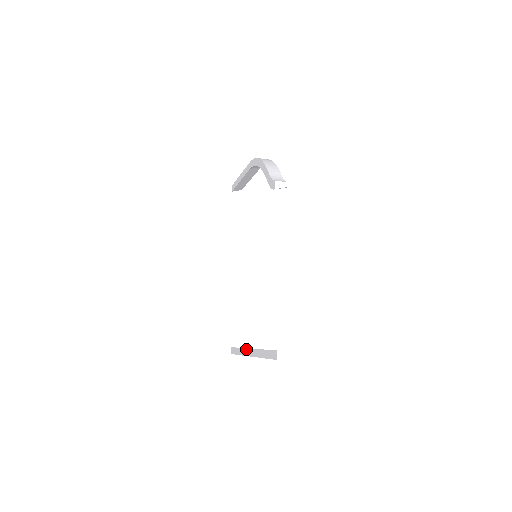
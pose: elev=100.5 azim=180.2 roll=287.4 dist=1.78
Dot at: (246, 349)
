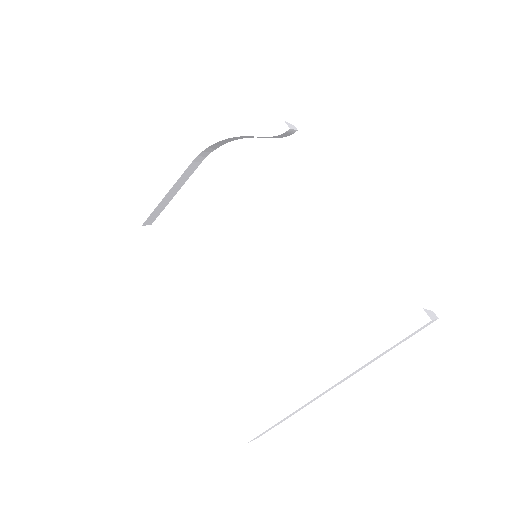
Dot at: (305, 390)
